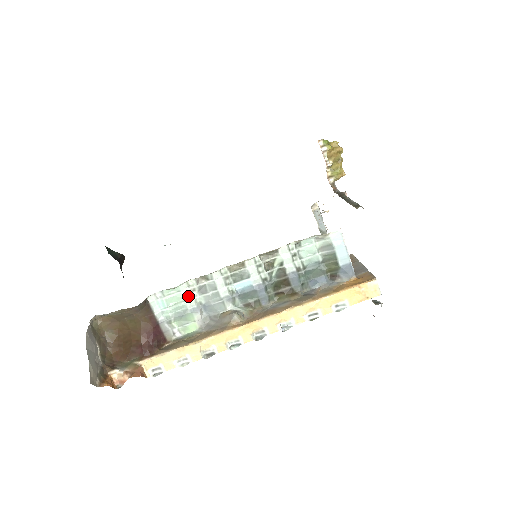
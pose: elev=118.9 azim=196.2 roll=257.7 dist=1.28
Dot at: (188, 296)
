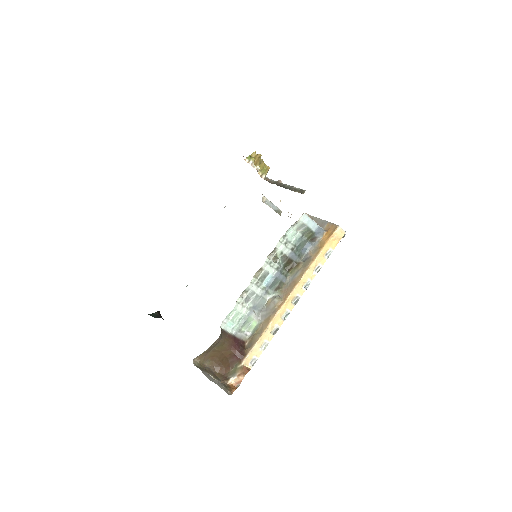
Dot at: (242, 309)
